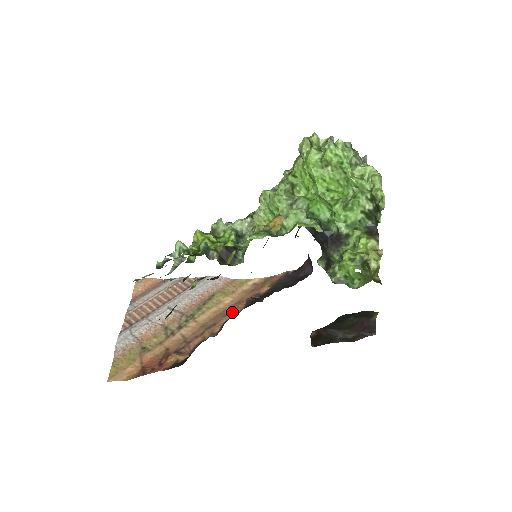
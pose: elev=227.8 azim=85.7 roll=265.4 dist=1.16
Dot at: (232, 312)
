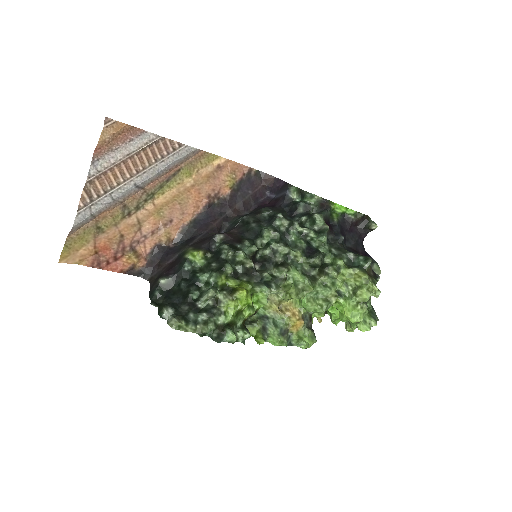
Dot at: (191, 214)
